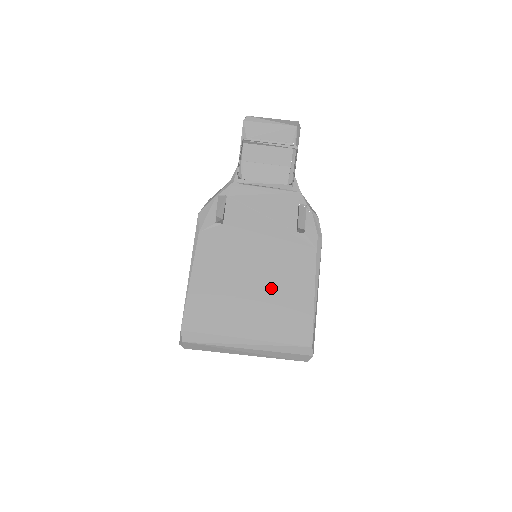
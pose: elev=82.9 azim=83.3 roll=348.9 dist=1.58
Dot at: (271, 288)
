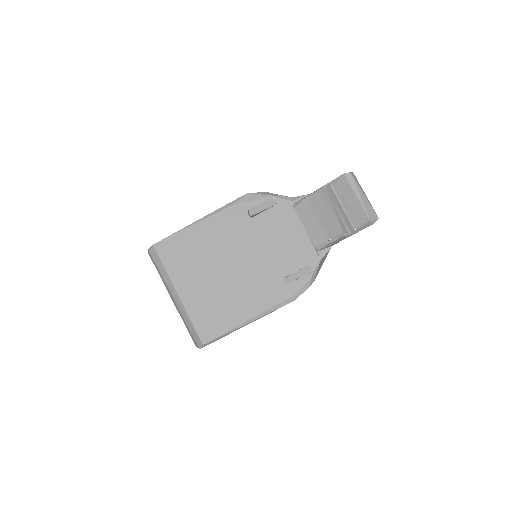
Dot at: (226, 288)
